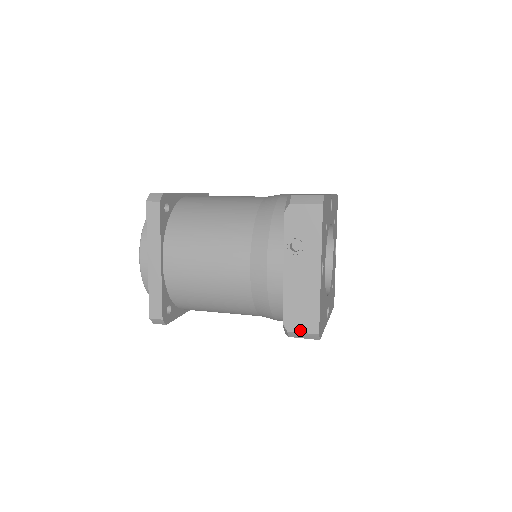
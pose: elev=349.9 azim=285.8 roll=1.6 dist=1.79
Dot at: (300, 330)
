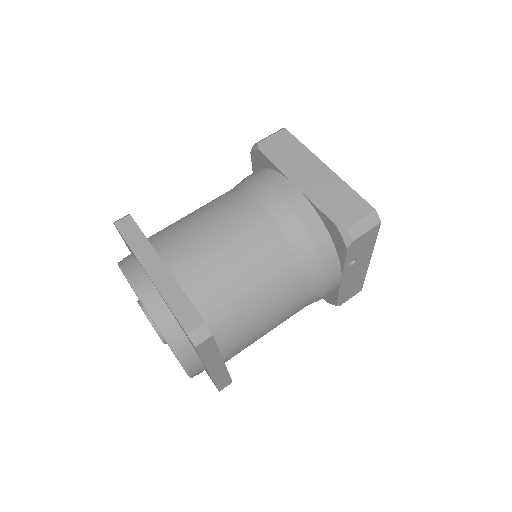
Dot at: occluded
